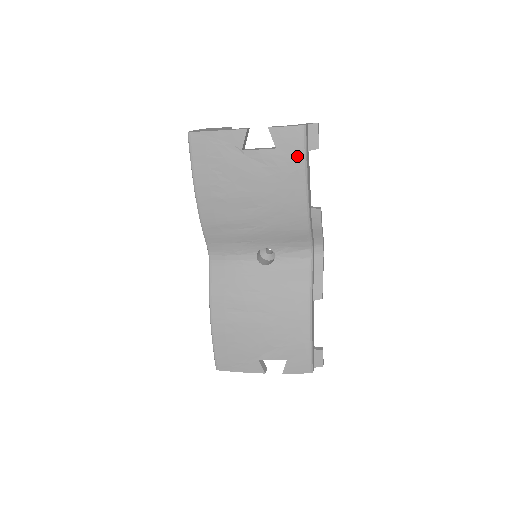
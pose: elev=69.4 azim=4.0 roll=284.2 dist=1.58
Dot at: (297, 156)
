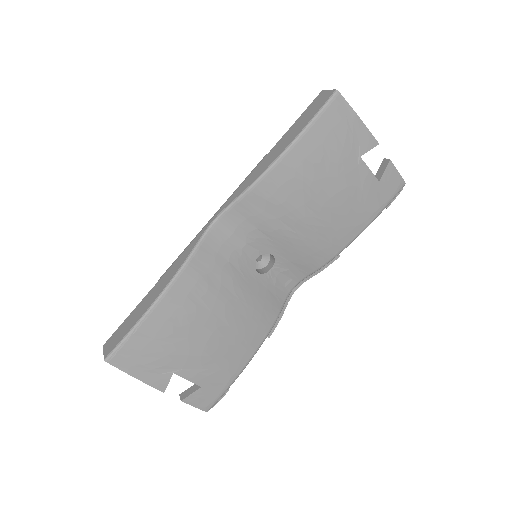
Dot at: (383, 202)
